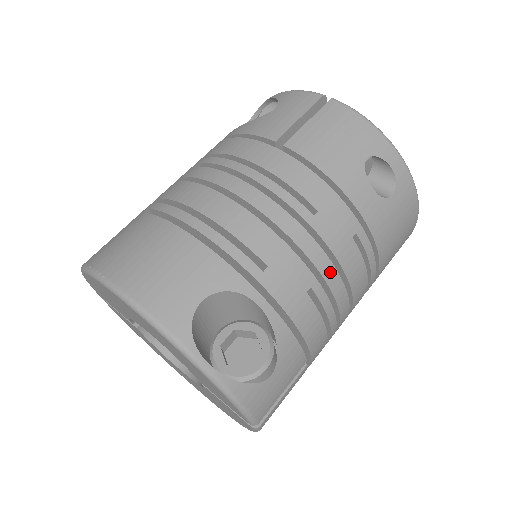
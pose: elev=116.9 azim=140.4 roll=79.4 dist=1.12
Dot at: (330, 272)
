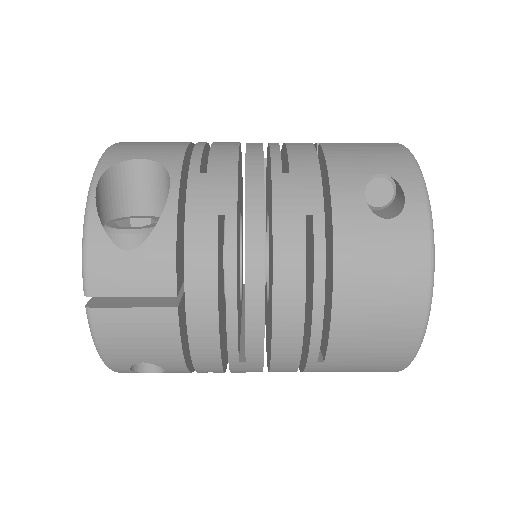
Dot at: (256, 221)
